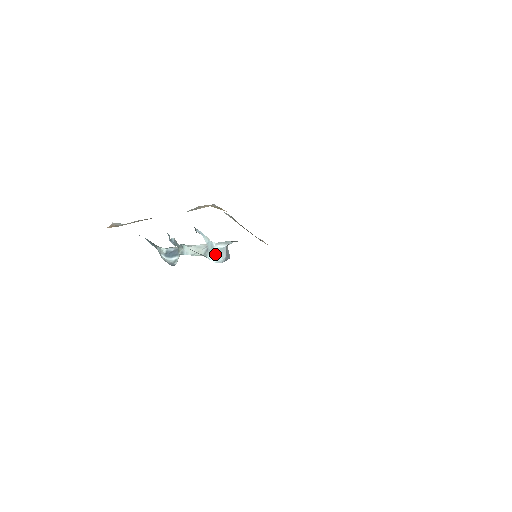
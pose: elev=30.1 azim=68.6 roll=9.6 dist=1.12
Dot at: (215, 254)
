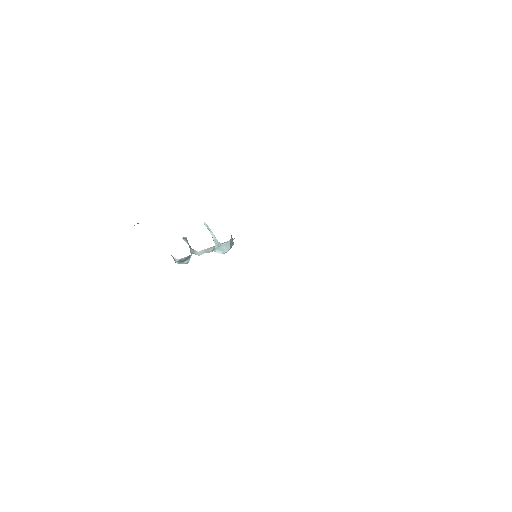
Dot at: (221, 248)
